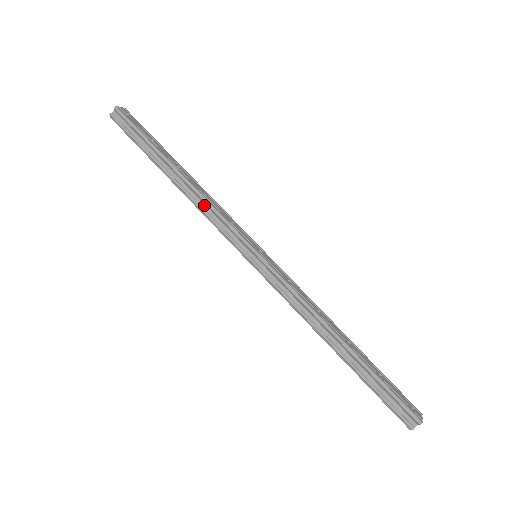
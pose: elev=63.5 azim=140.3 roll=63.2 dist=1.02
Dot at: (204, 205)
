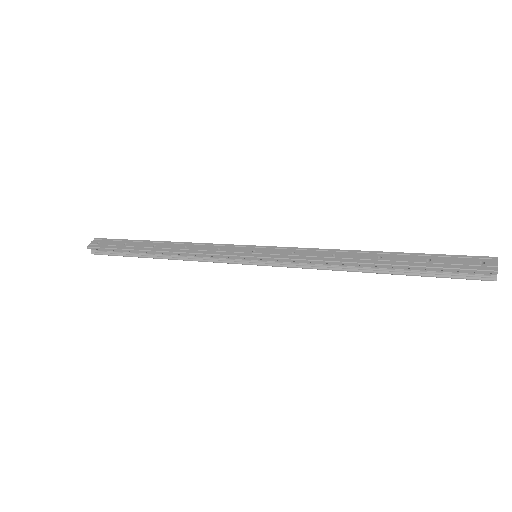
Dot at: (192, 256)
